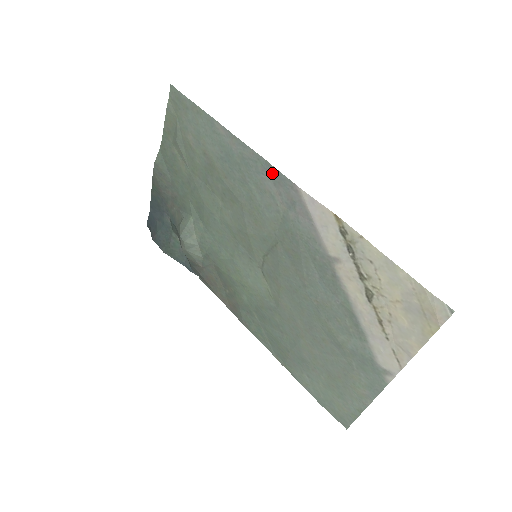
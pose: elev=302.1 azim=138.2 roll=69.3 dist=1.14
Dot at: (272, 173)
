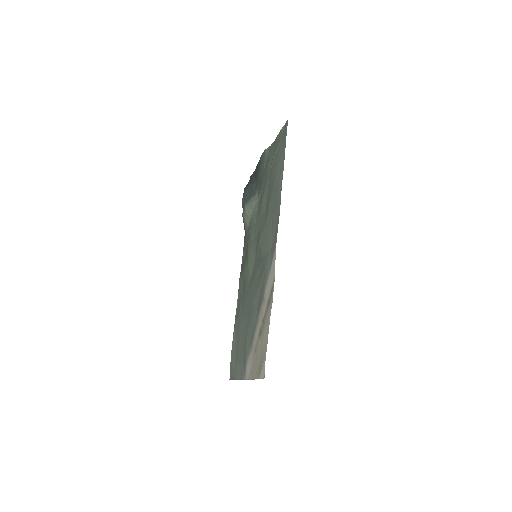
Dot at: (277, 225)
